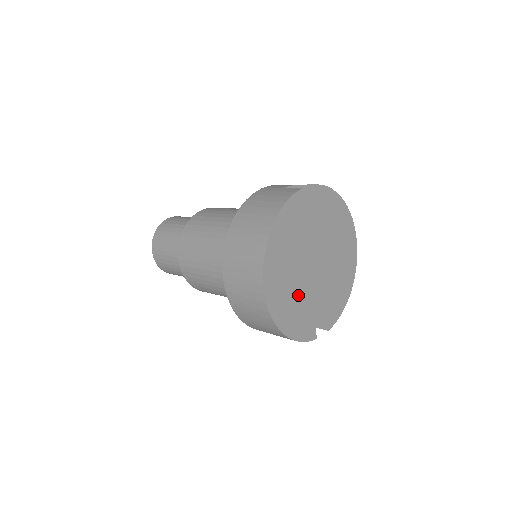
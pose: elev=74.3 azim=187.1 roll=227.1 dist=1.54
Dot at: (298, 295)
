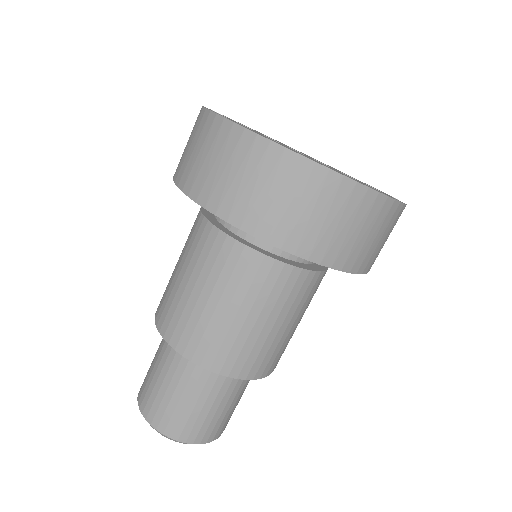
Dot at: occluded
